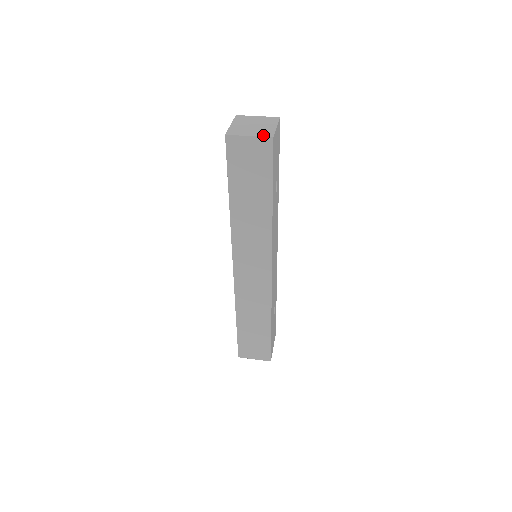
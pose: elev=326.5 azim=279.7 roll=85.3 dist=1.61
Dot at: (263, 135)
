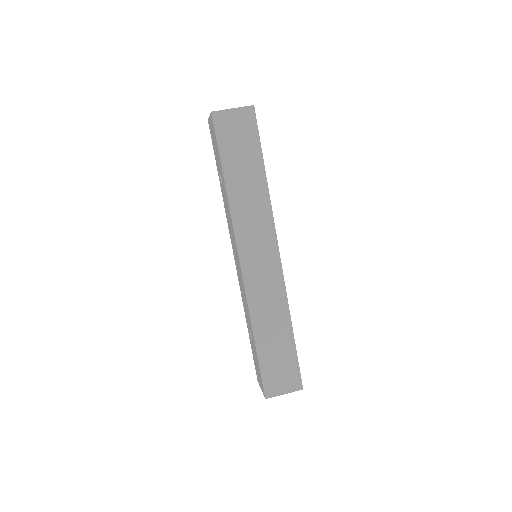
Dot at: (244, 107)
